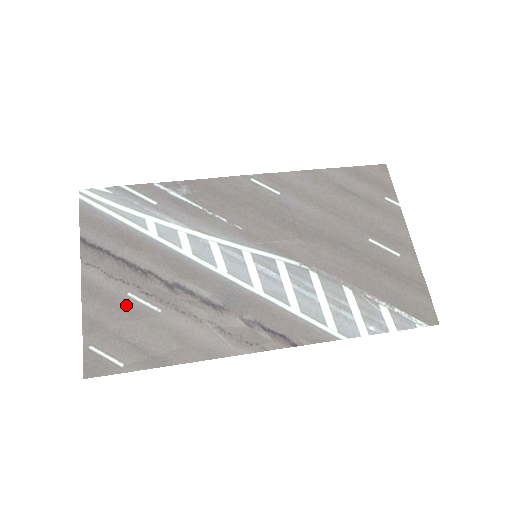
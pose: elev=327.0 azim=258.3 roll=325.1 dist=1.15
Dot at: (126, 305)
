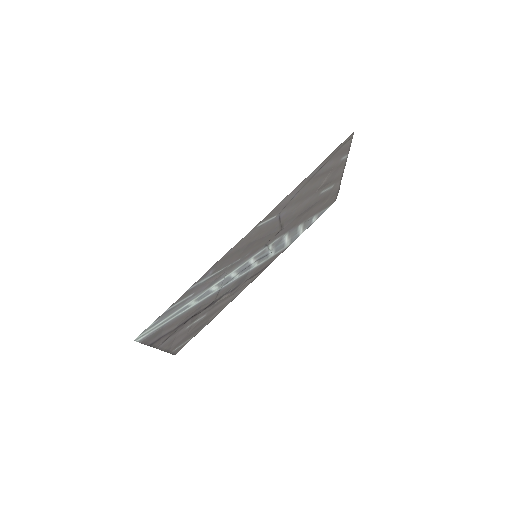
Dot at: (187, 330)
